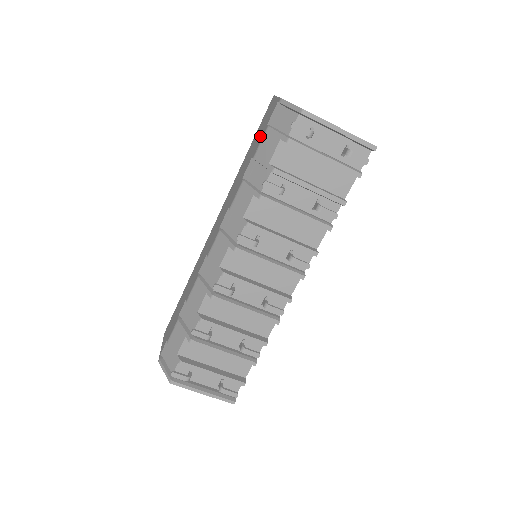
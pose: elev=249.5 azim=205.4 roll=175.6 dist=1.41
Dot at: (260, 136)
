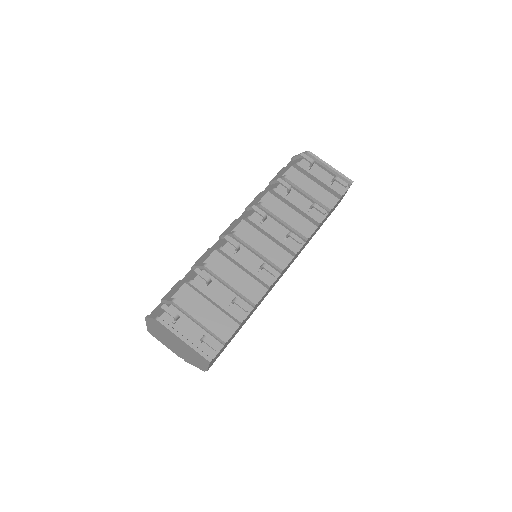
Dot at: occluded
